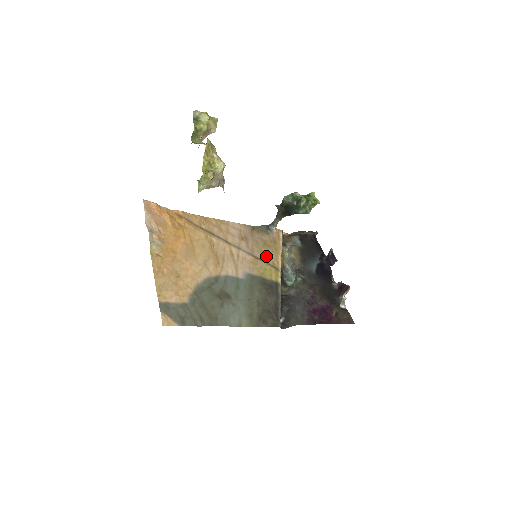
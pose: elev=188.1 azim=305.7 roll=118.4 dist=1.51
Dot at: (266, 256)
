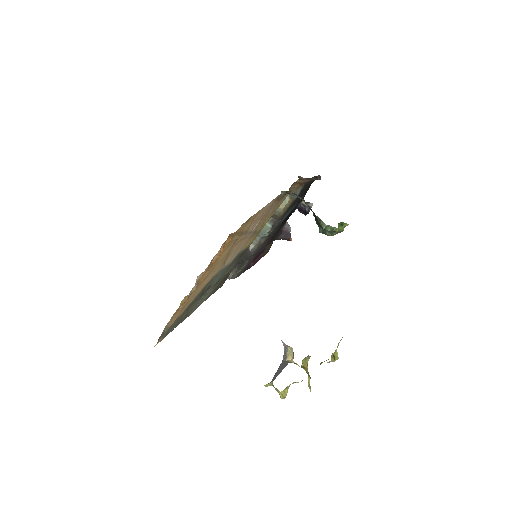
Dot at: (263, 225)
